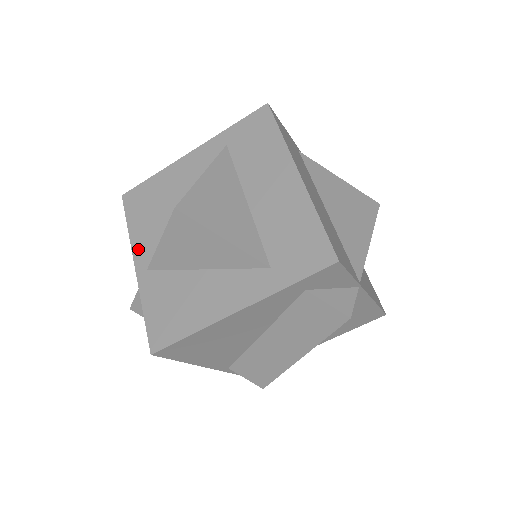
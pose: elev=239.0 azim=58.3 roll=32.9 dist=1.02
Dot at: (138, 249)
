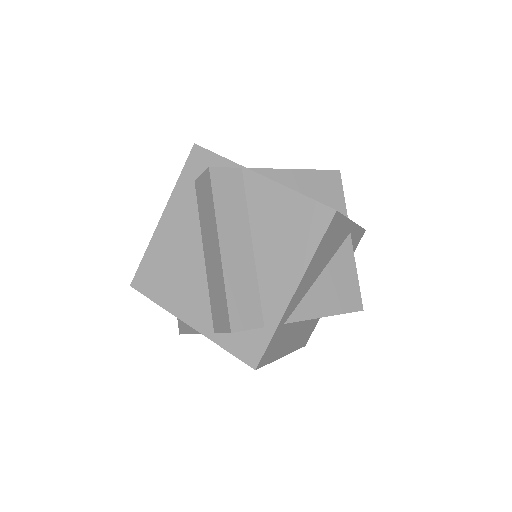
Dot at: occluded
